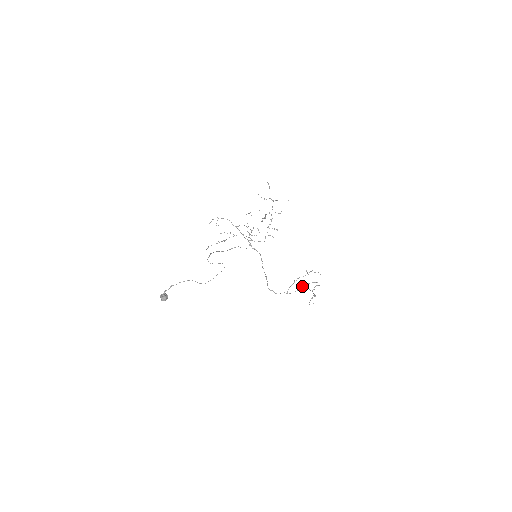
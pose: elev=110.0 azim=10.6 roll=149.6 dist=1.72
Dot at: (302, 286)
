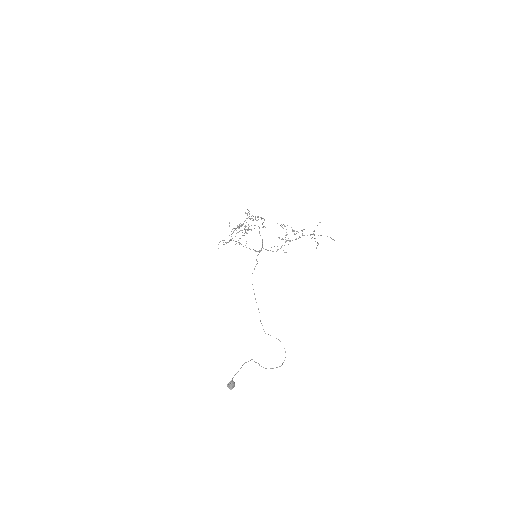
Dot at: (239, 228)
